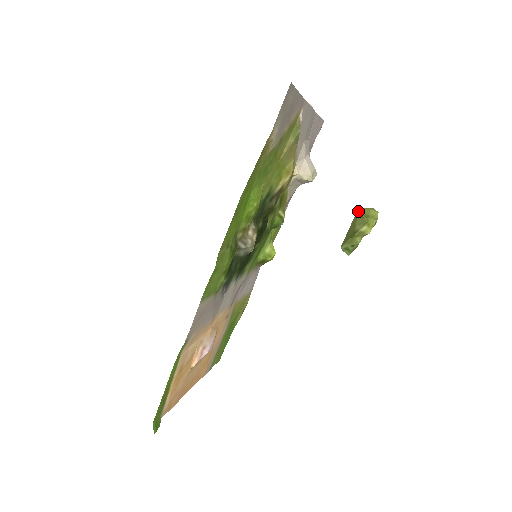
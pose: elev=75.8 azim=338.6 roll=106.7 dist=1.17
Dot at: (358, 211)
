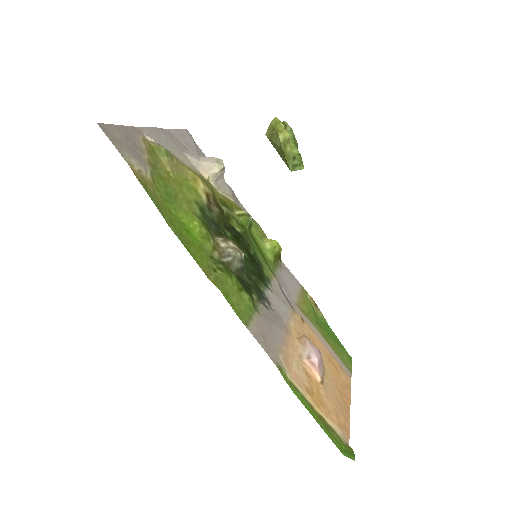
Dot at: (267, 136)
